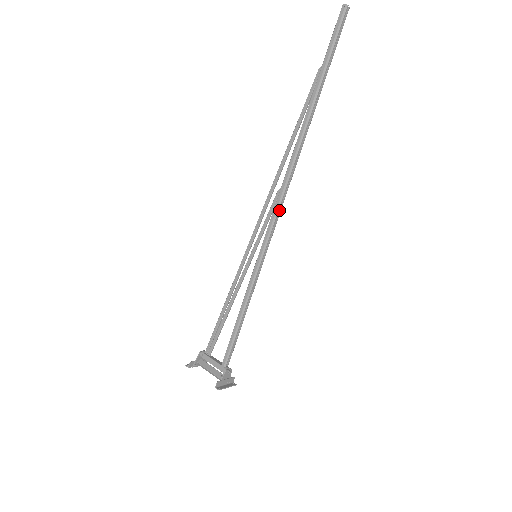
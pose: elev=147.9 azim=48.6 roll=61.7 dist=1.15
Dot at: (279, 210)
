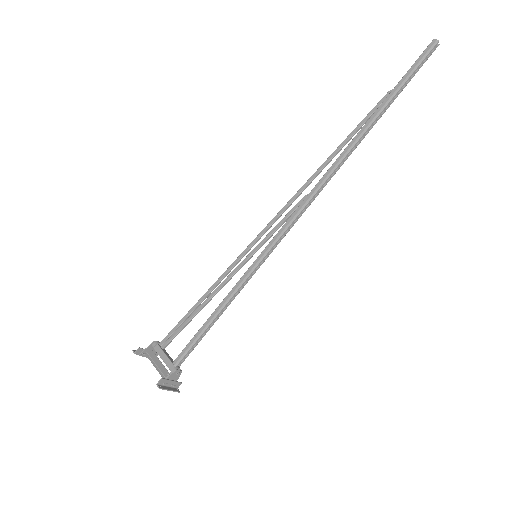
Dot at: (298, 216)
